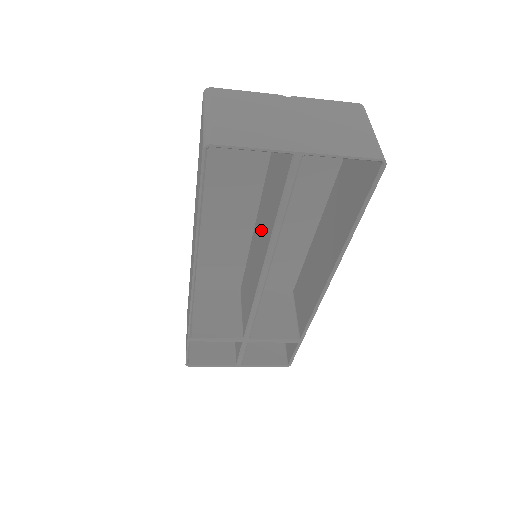
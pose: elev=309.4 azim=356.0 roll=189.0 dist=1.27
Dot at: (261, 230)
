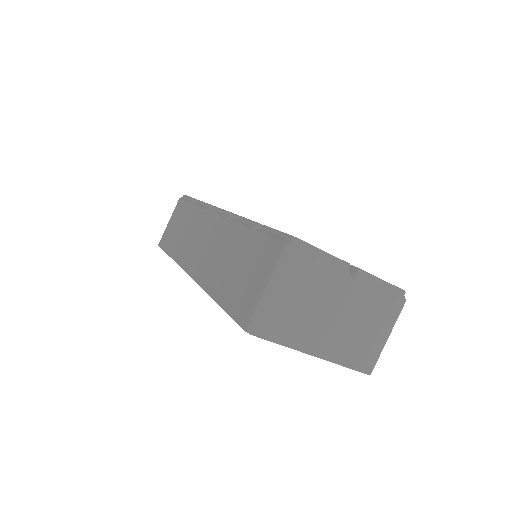
Dot at: occluded
